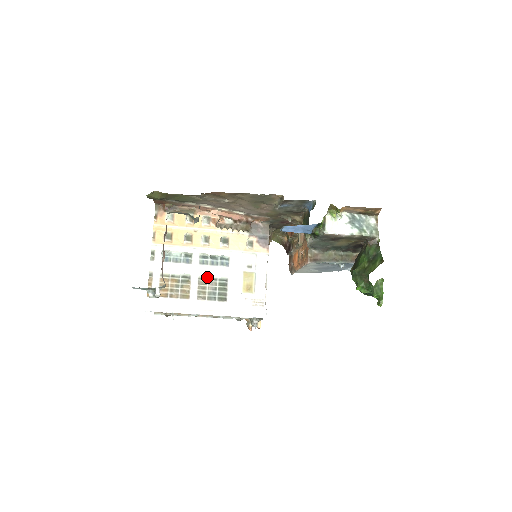
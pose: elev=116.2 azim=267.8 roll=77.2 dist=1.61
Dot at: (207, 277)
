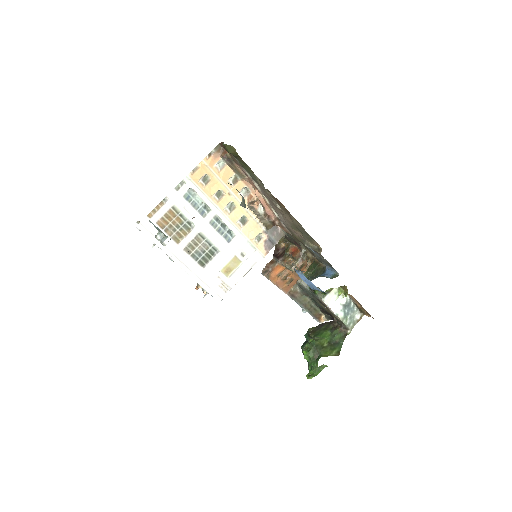
Dot at: (206, 238)
